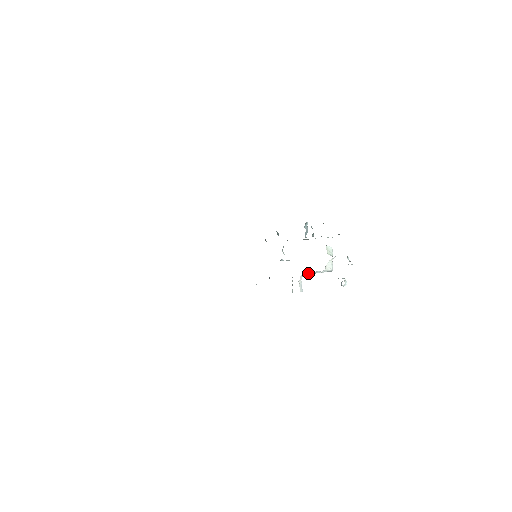
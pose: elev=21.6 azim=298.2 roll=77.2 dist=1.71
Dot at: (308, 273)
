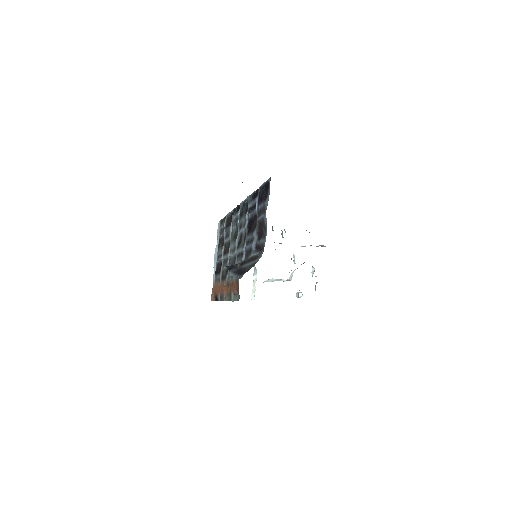
Dot at: (271, 280)
